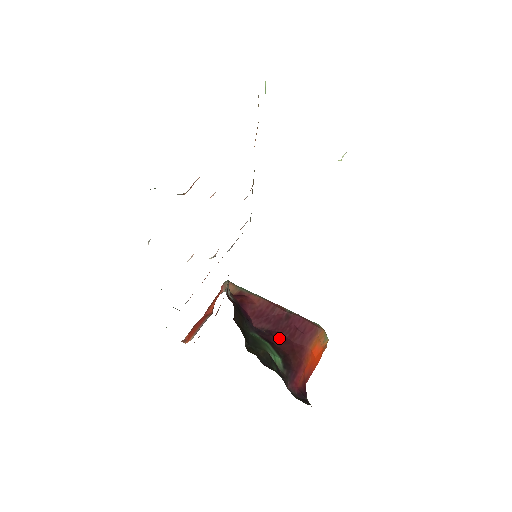
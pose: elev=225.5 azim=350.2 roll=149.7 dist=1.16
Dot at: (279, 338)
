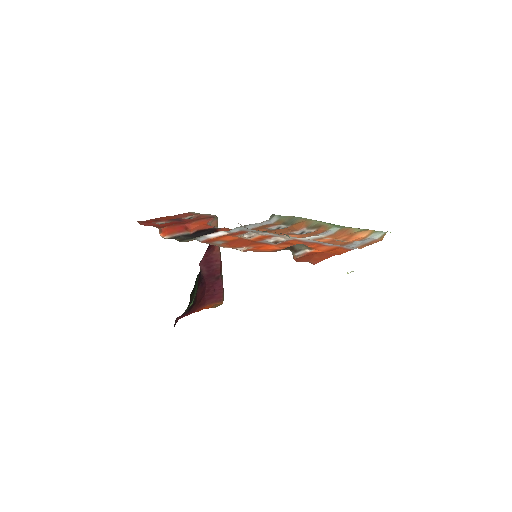
Dot at: (203, 287)
